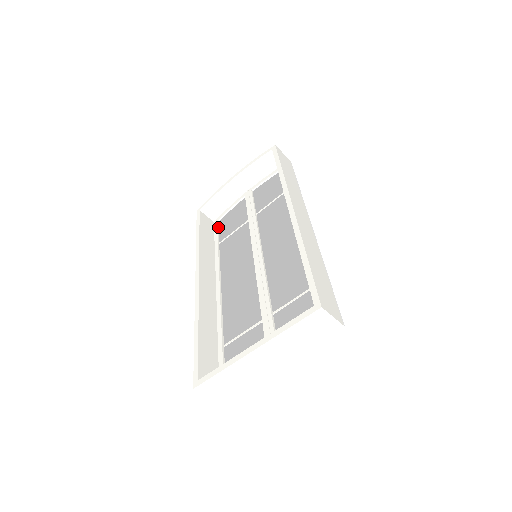
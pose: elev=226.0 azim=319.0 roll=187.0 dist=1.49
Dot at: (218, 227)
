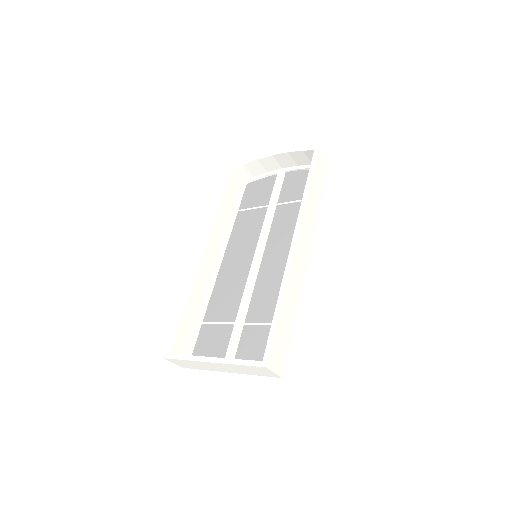
Dot at: (244, 190)
